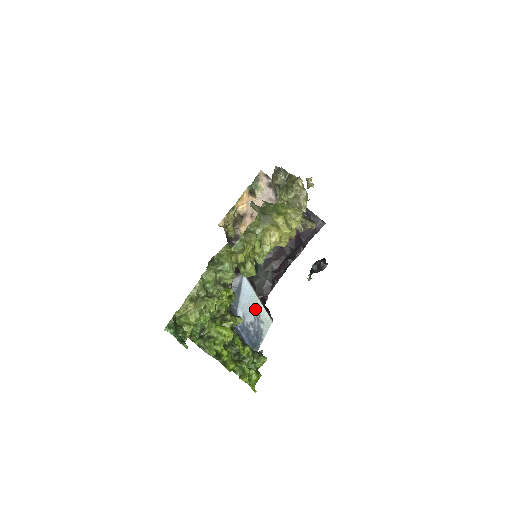
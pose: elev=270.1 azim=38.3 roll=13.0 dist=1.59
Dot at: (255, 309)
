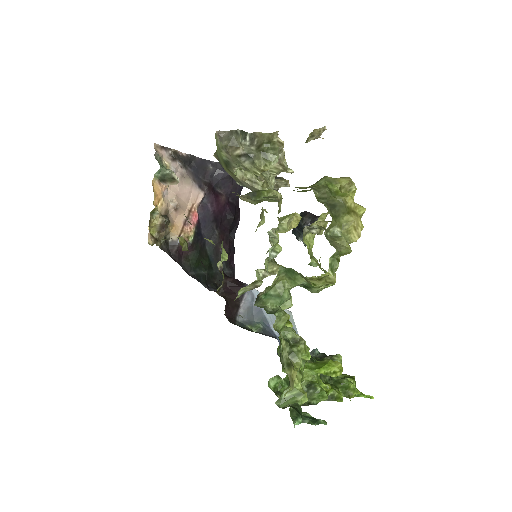
Dot at: occluded
